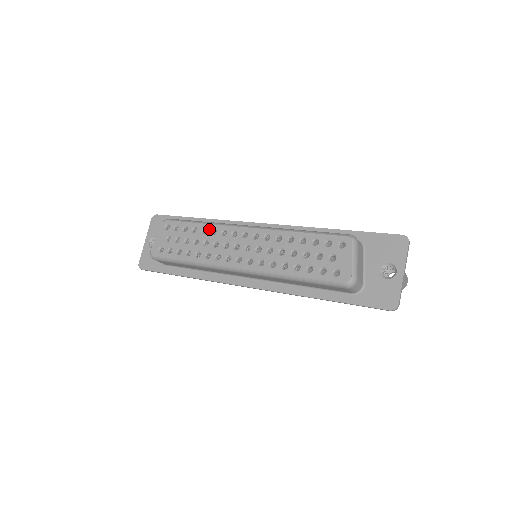
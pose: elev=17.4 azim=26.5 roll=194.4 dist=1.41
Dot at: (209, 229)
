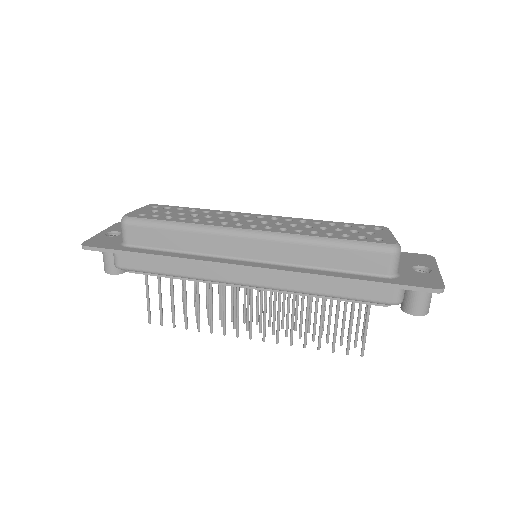
Dot at: (214, 211)
